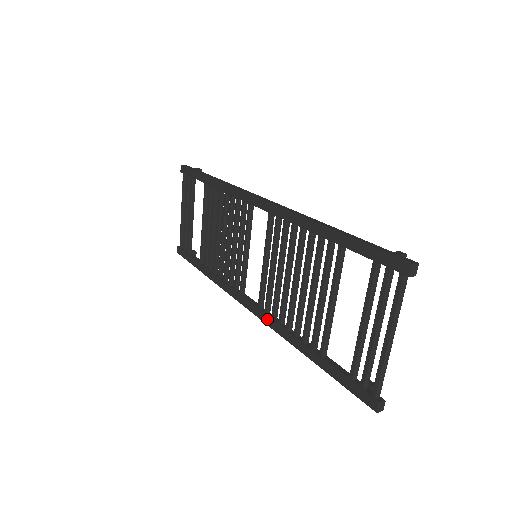
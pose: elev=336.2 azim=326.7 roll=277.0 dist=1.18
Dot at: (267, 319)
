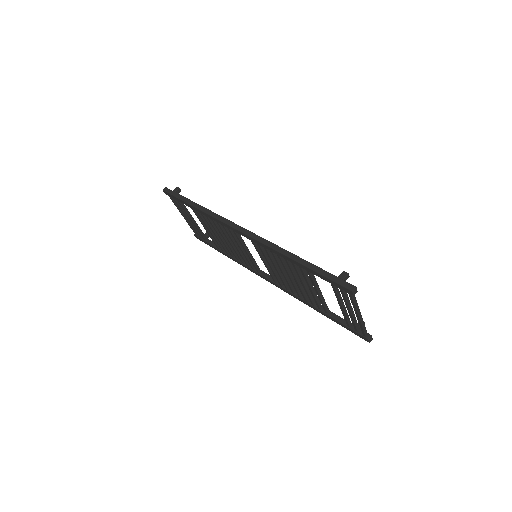
Dot at: (284, 290)
